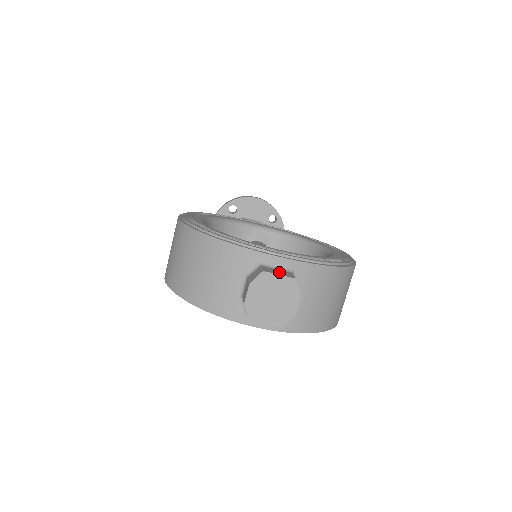
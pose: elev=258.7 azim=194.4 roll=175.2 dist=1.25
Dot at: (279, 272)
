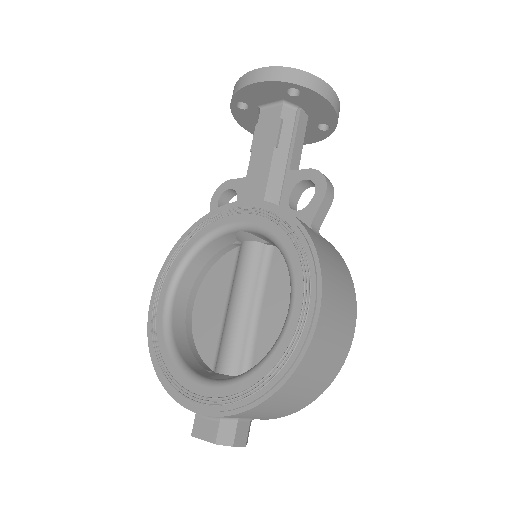
Dot at: (205, 430)
